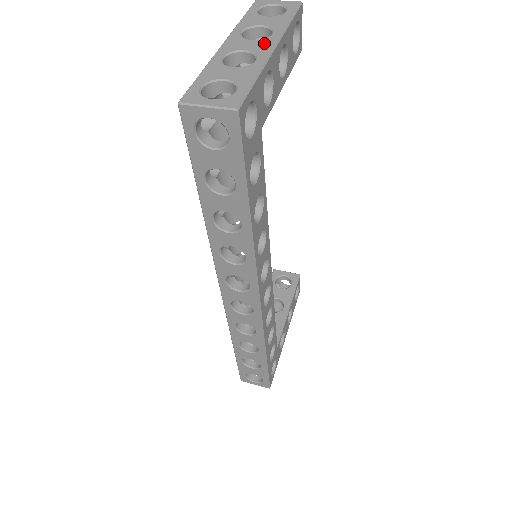
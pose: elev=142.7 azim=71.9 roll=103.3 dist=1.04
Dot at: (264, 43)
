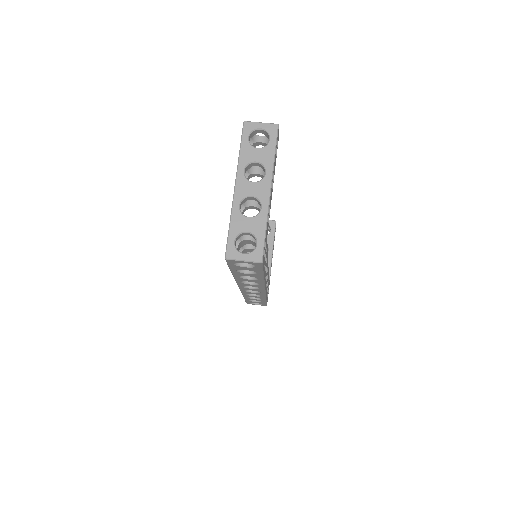
Dot at: (263, 186)
